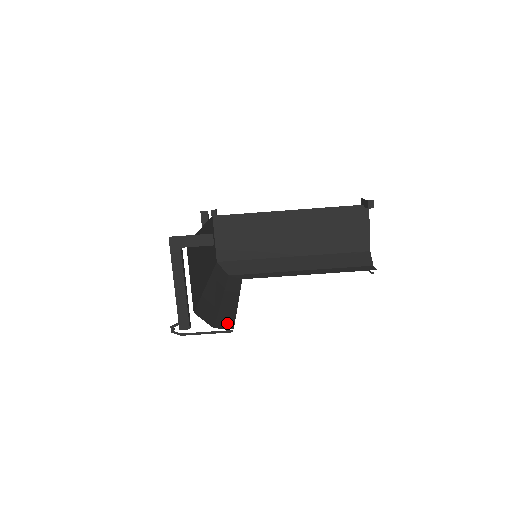
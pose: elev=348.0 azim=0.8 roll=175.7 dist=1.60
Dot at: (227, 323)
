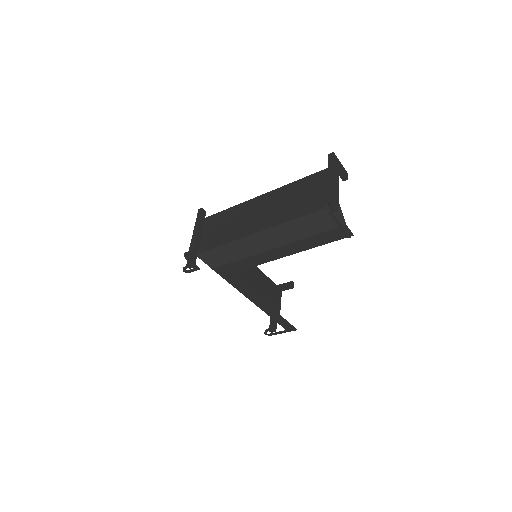
Dot at: (340, 233)
